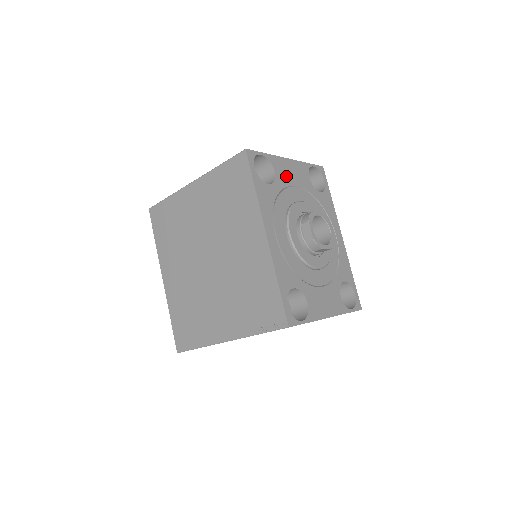
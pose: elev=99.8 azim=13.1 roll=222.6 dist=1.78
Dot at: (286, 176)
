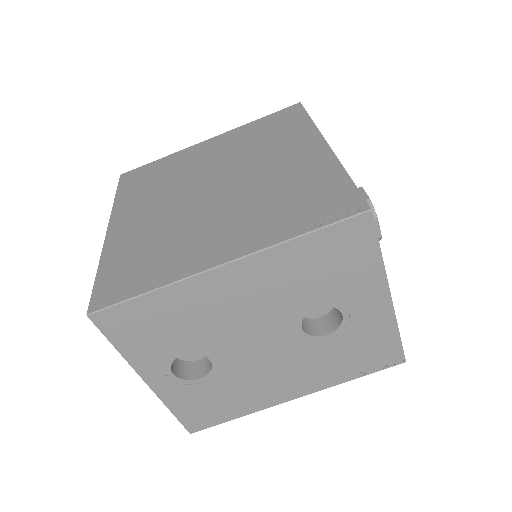
Dot at: occluded
